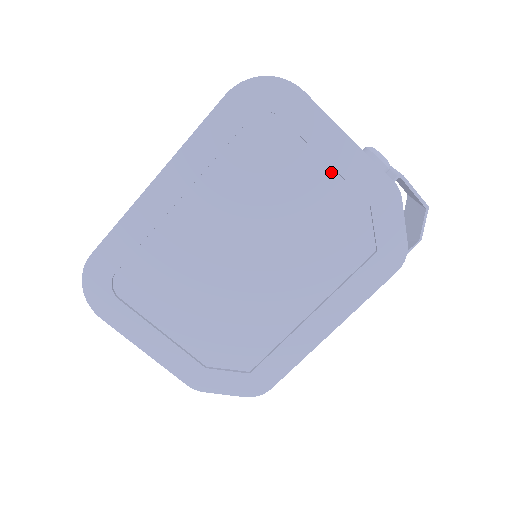
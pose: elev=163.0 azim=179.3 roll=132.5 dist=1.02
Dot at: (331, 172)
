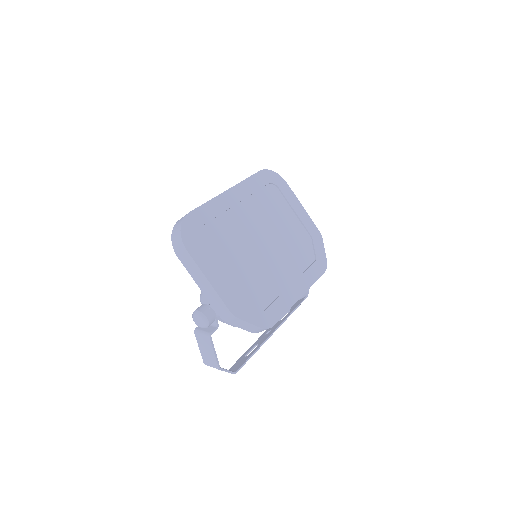
Dot at: (295, 220)
